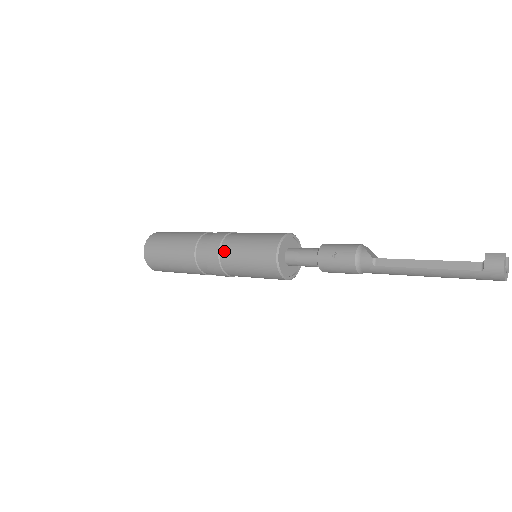
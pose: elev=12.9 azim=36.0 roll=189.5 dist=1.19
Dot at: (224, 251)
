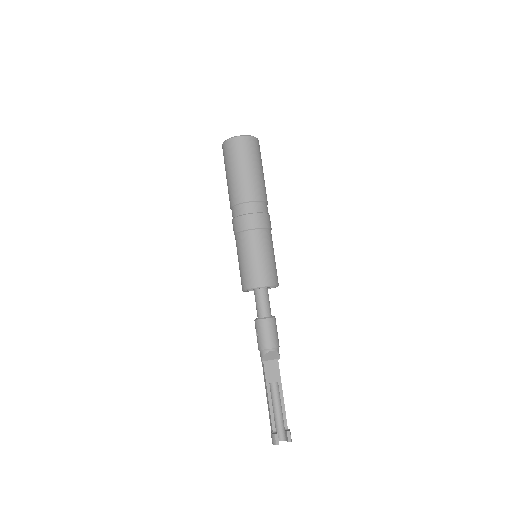
Dot at: (236, 239)
